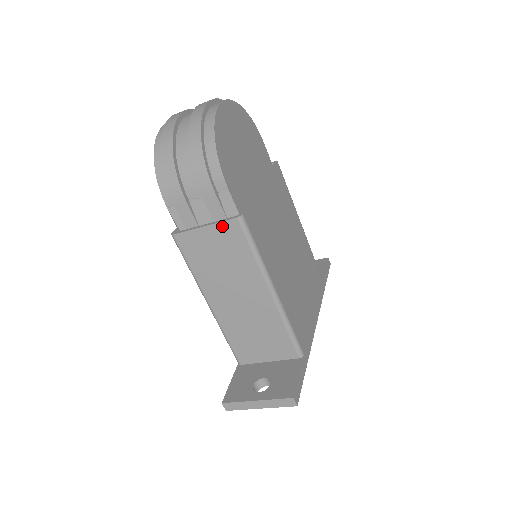
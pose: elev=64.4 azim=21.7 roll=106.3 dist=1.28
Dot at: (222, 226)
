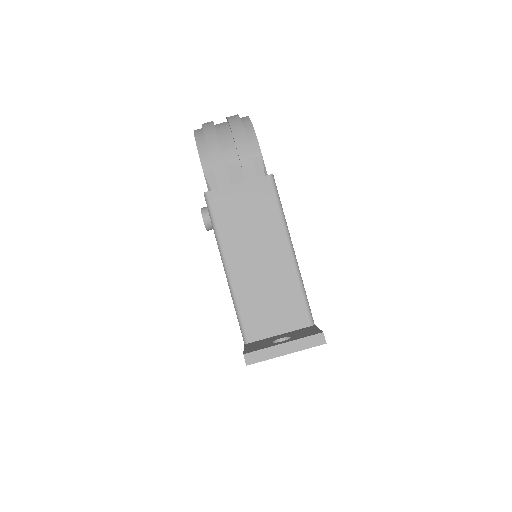
Dot at: (255, 183)
